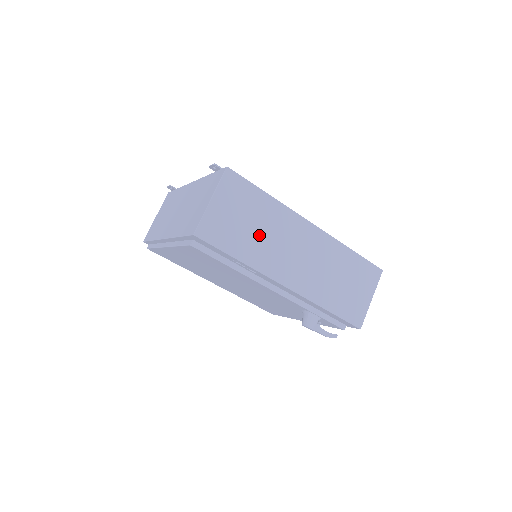
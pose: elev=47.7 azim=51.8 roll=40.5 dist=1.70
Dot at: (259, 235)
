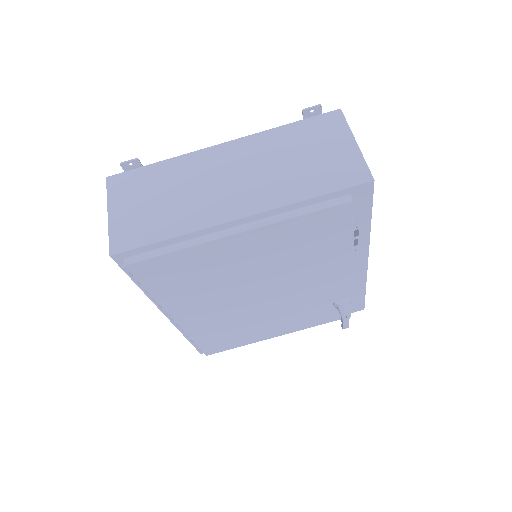
Dot at: occluded
